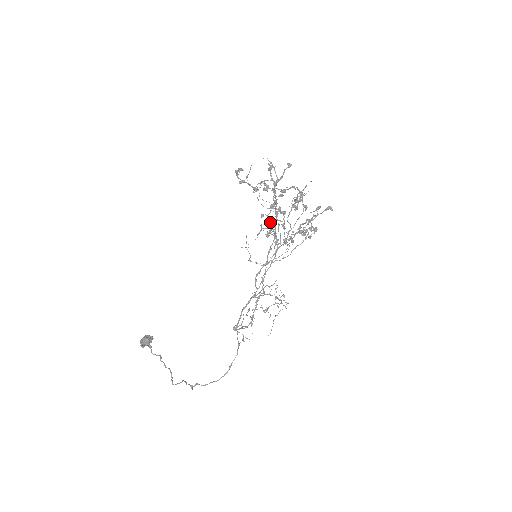
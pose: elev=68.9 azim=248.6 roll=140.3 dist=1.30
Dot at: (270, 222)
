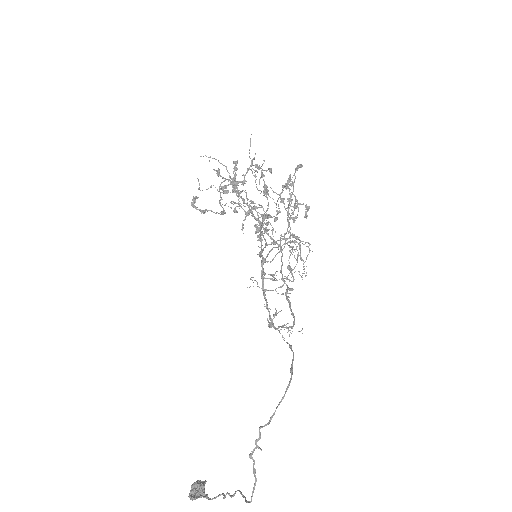
Dot at: occluded
